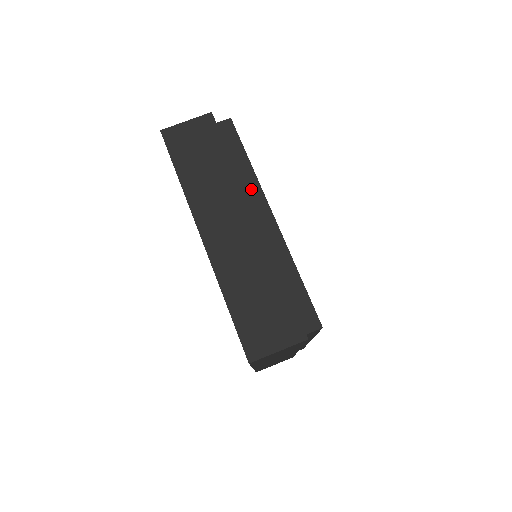
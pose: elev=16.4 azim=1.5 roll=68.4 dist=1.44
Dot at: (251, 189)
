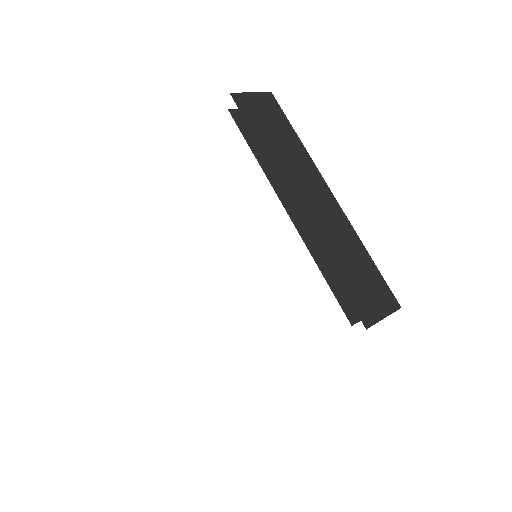
Dot at: occluded
